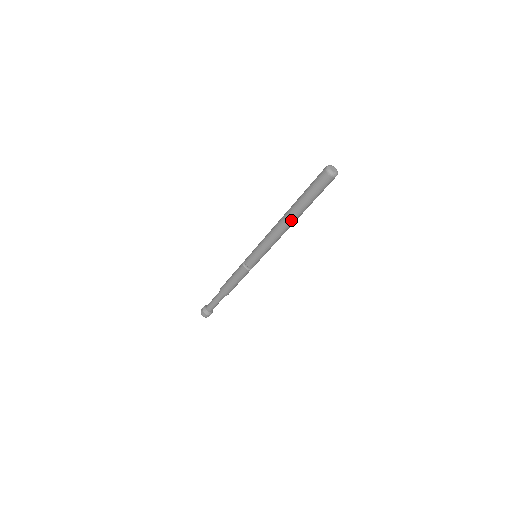
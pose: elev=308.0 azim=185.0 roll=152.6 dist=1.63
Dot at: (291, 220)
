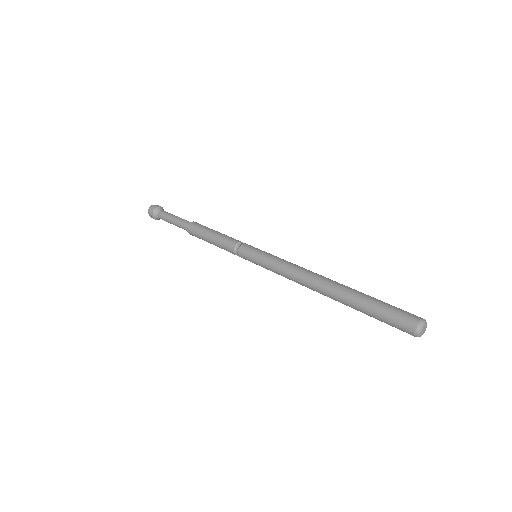
Dot at: occluded
